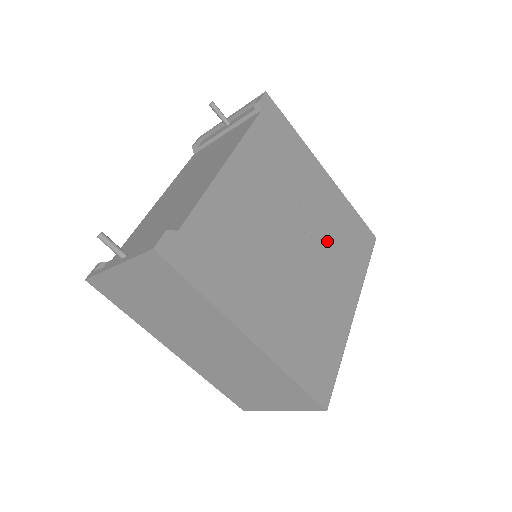
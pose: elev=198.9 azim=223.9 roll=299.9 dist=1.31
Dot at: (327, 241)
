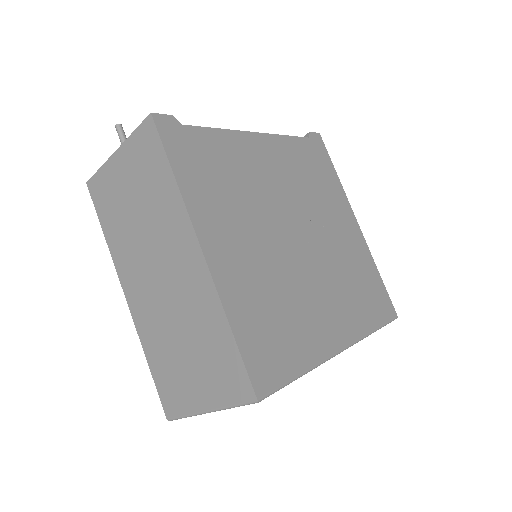
Dot at: (335, 265)
